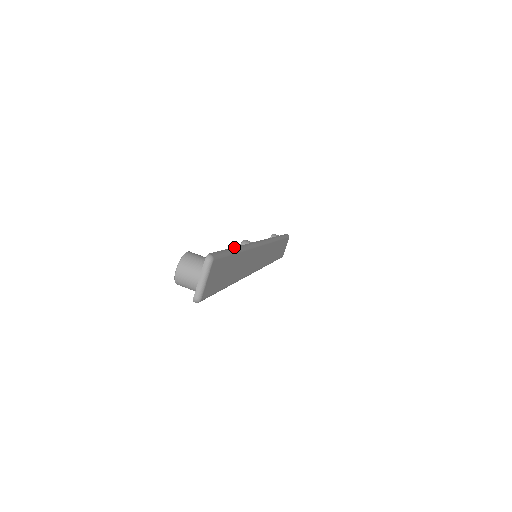
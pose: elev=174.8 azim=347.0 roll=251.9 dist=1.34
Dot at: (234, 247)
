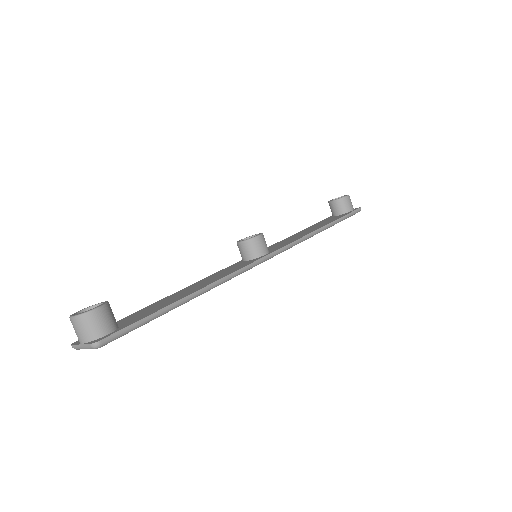
Dot at: (178, 301)
